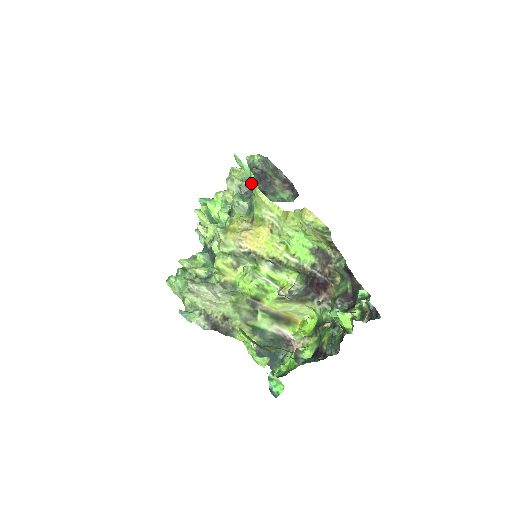
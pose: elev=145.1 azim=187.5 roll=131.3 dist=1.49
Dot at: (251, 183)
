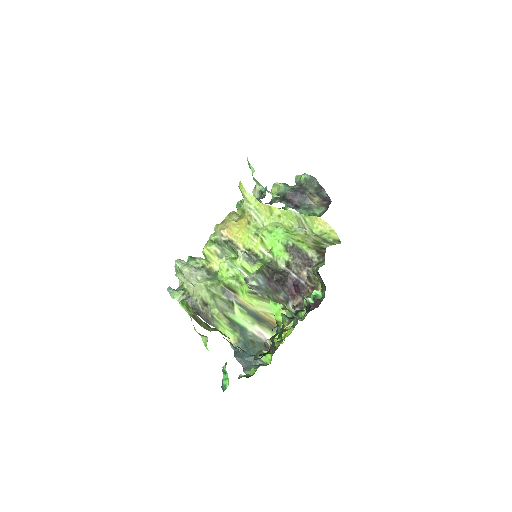
Dot at: occluded
